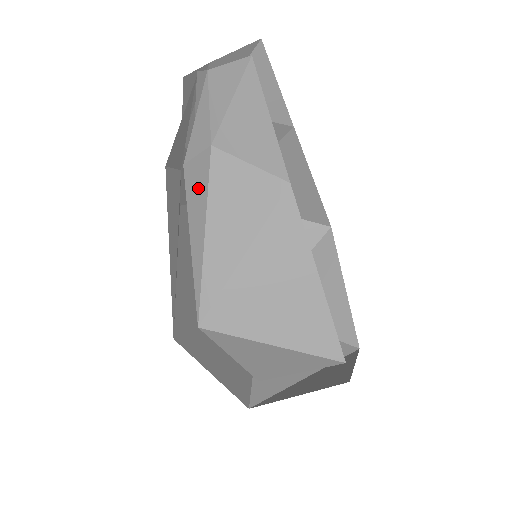
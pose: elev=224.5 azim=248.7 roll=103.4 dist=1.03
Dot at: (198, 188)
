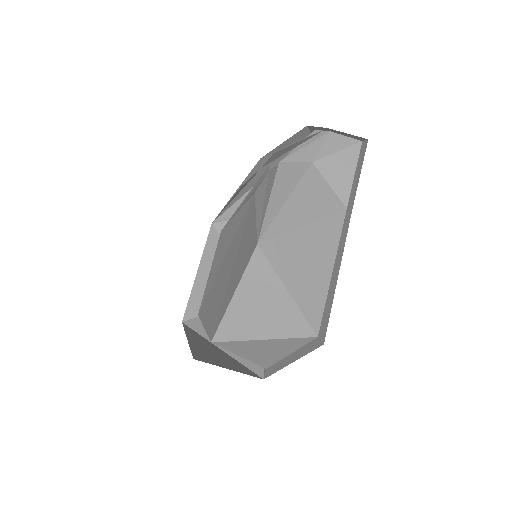
Dot at: (291, 176)
